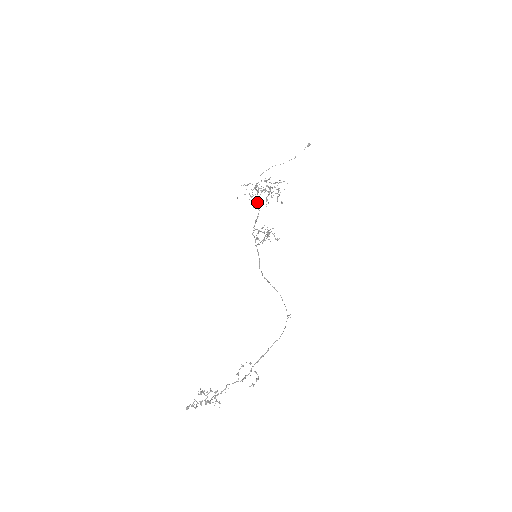
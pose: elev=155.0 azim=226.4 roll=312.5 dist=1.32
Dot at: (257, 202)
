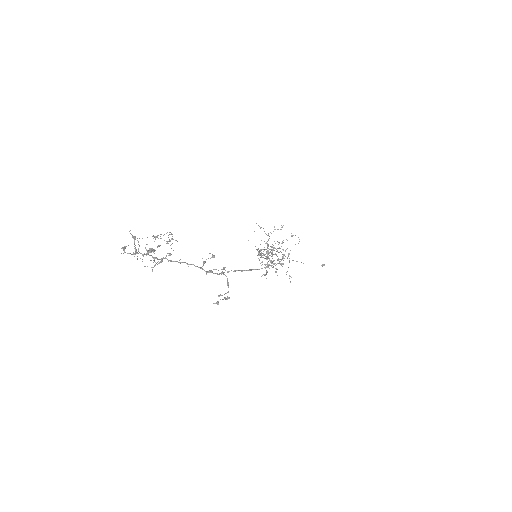
Dot at: (266, 256)
